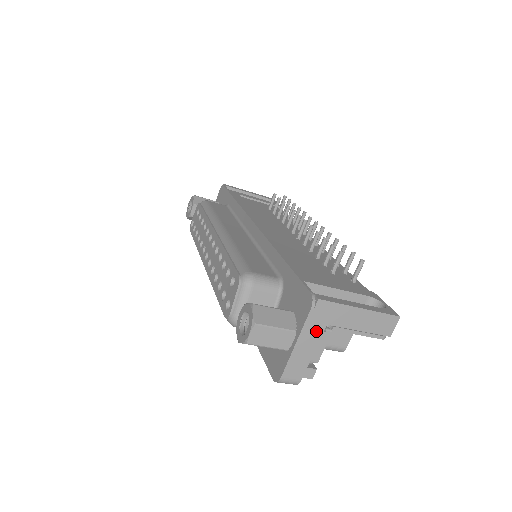
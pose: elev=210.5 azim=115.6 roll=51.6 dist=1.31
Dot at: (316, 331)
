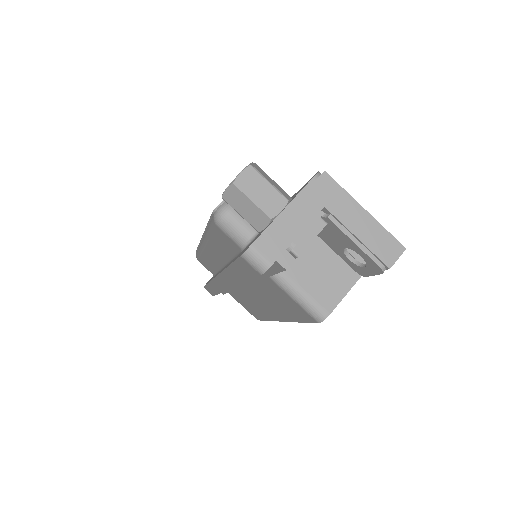
Dot at: (311, 207)
